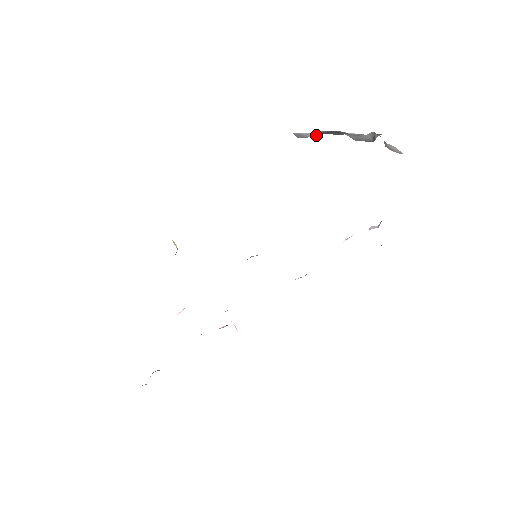
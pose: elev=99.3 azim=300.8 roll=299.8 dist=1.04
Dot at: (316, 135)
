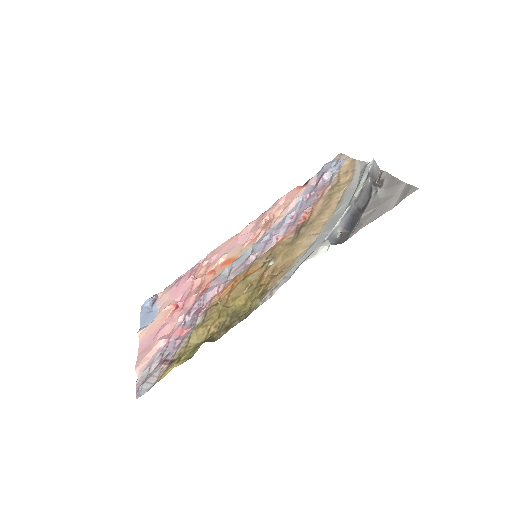
Dot at: (342, 232)
